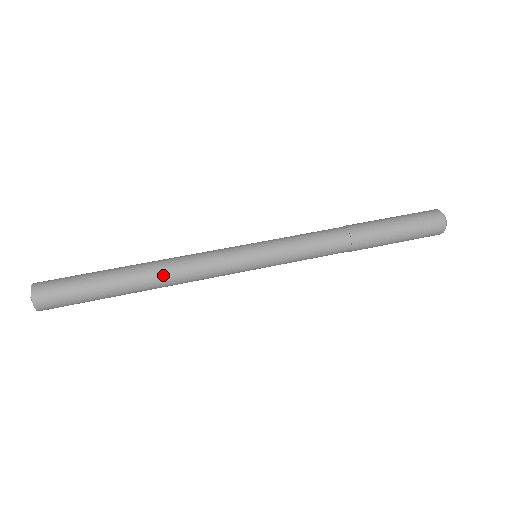
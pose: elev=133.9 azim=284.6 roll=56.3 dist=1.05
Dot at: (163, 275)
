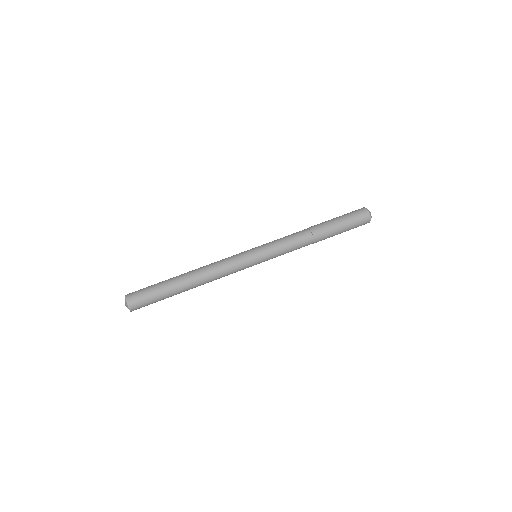
Dot at: (201, 274)
